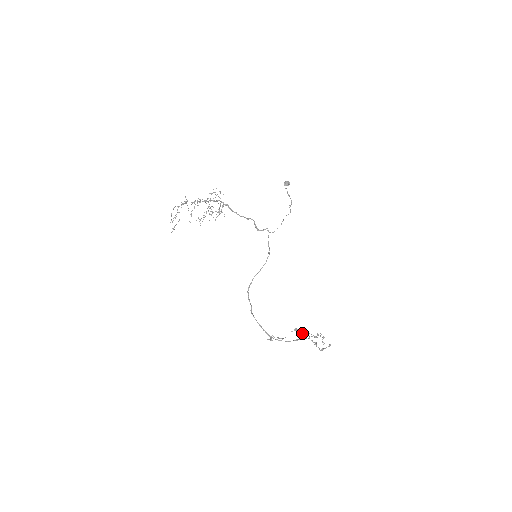
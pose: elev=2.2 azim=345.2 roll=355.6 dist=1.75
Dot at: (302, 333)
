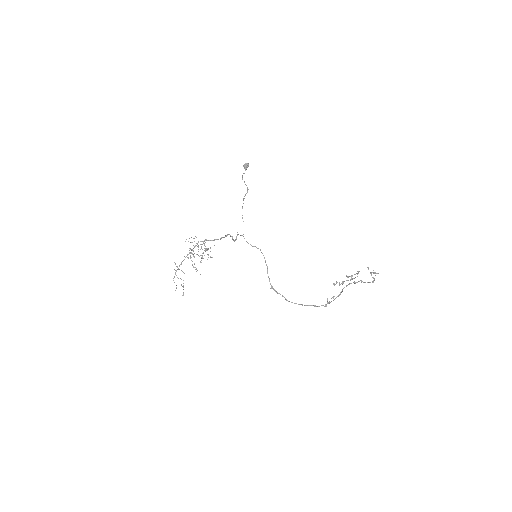
Dot at: occluded
